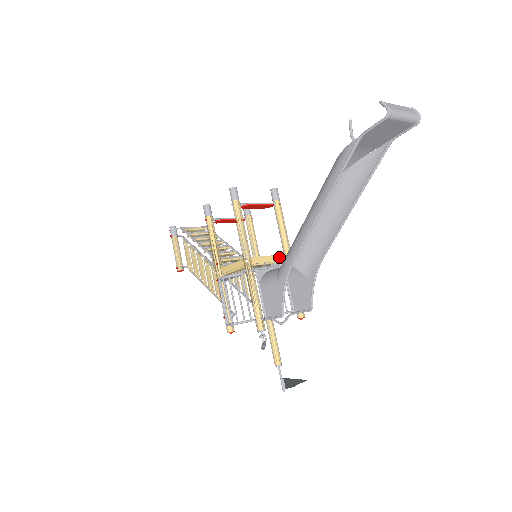
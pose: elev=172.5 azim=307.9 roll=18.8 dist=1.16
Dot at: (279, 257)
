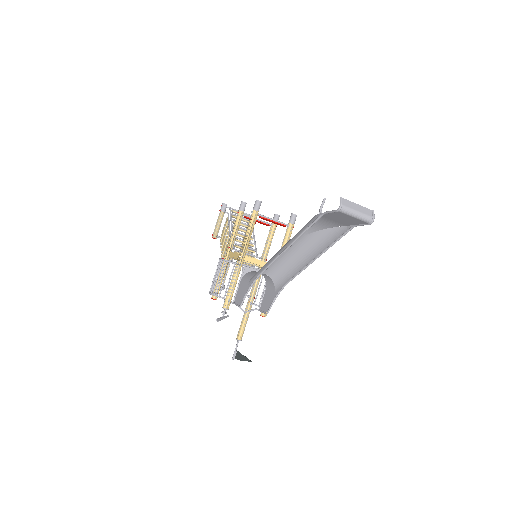
Dot at: occluded
